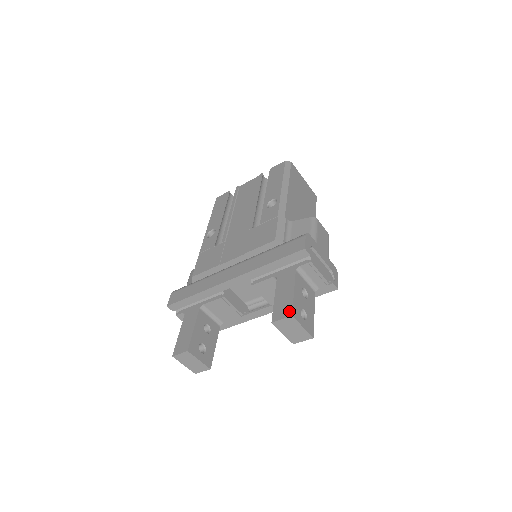
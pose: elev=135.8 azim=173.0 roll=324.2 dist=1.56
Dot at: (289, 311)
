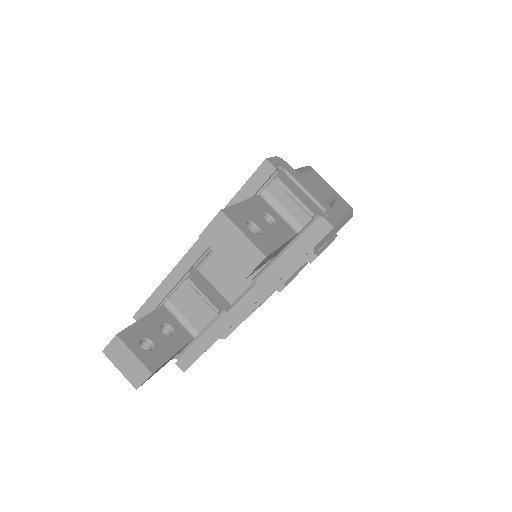
Dot at: occluded
